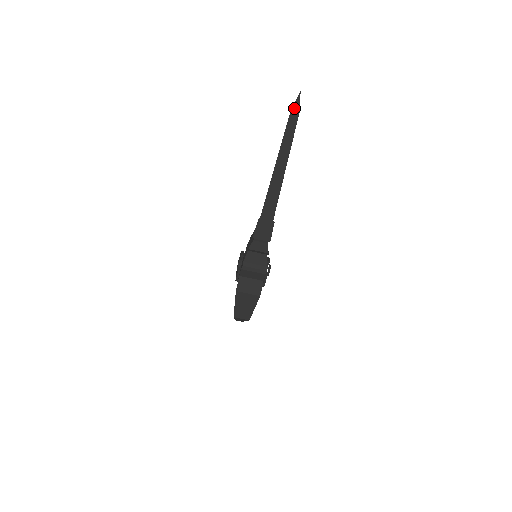
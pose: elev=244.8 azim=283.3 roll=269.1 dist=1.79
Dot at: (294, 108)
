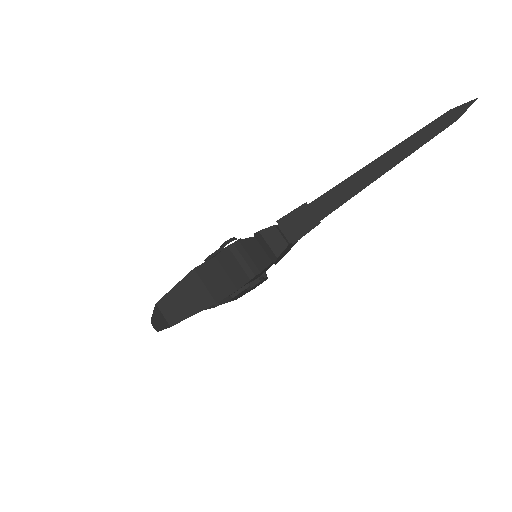
Dot at: (455, 110)
